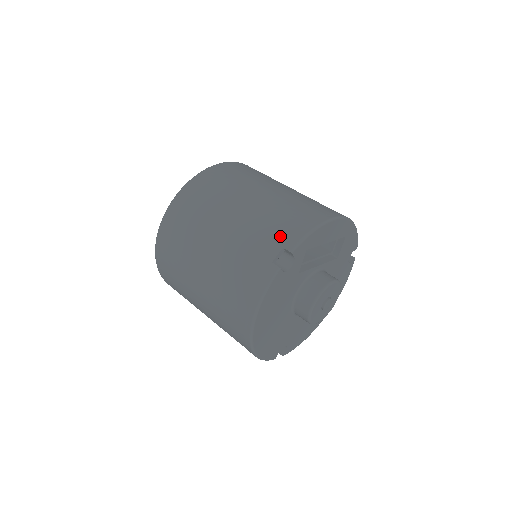
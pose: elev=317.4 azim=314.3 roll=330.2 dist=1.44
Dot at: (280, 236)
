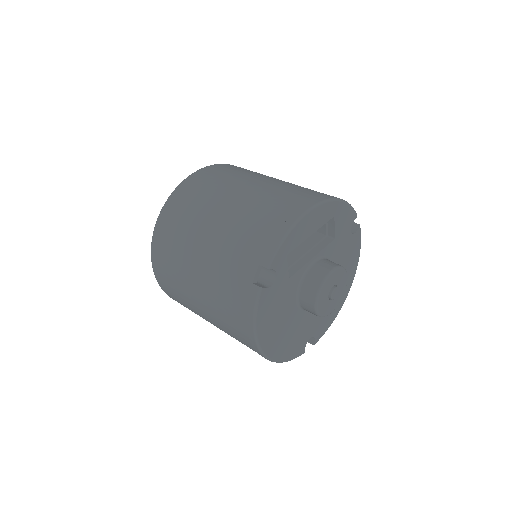
Dot at: (254, 252)
